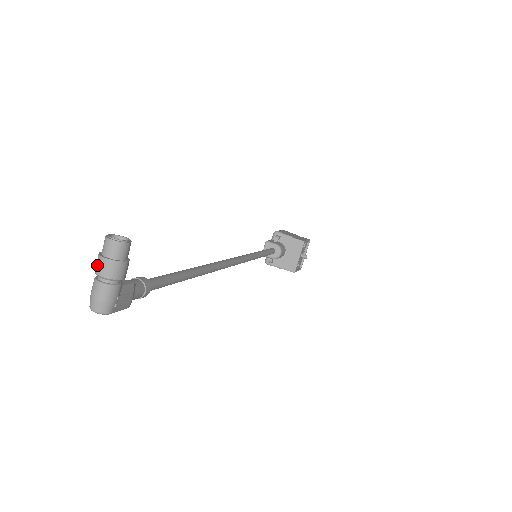
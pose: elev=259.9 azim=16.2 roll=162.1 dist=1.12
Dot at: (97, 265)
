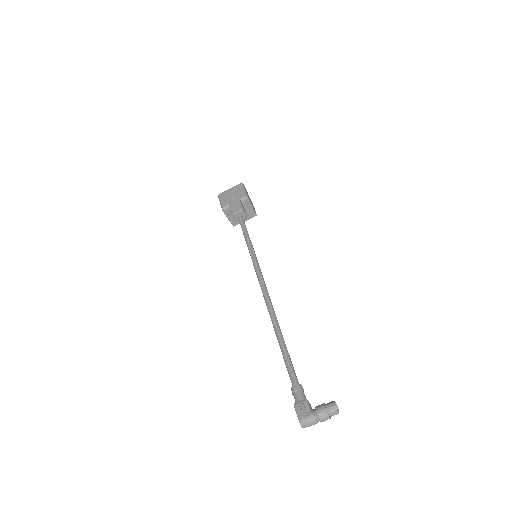
Dot at: (324, 417)
